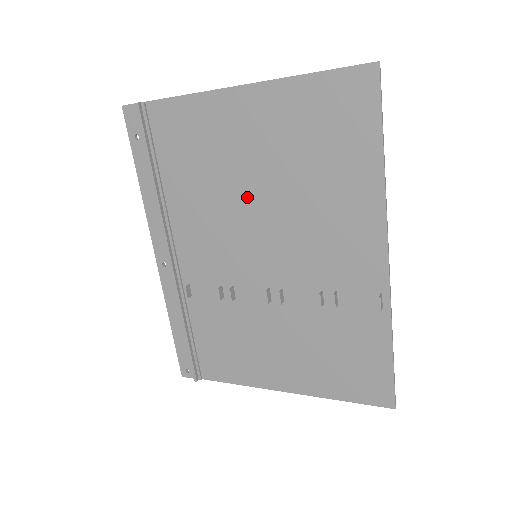
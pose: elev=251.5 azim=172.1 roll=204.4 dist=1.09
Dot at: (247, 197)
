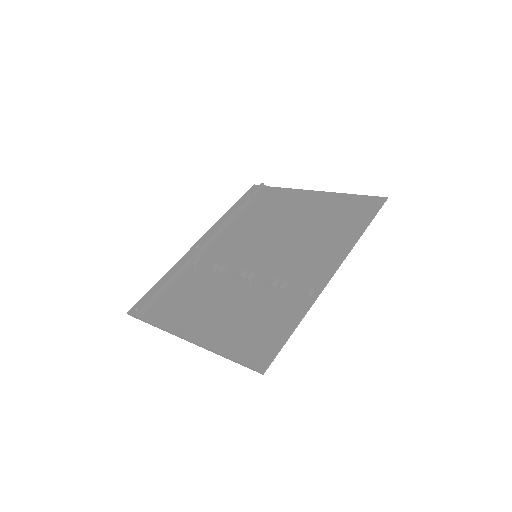
Dot at: (279, 229)
